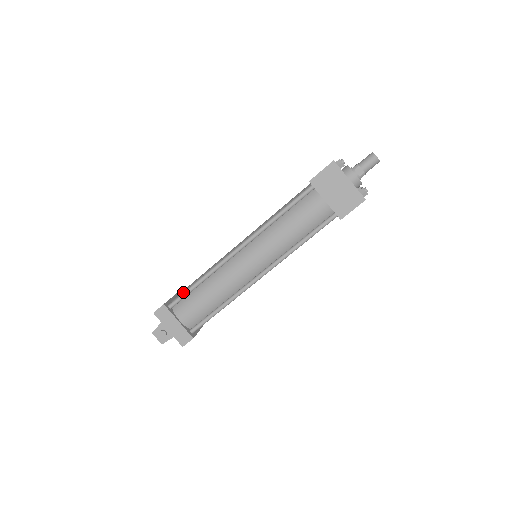
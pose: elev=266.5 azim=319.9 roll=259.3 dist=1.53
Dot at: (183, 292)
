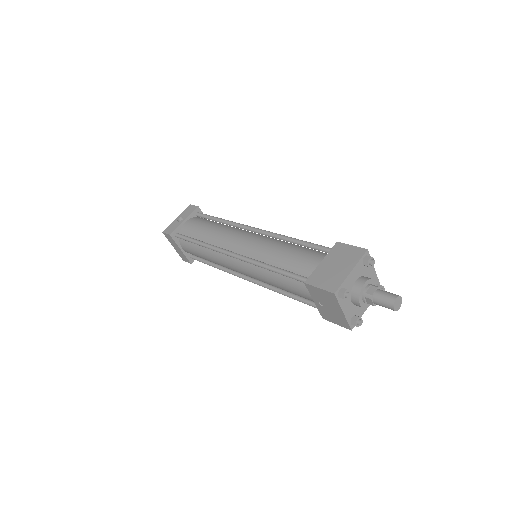
Dot at: (187, 238)
